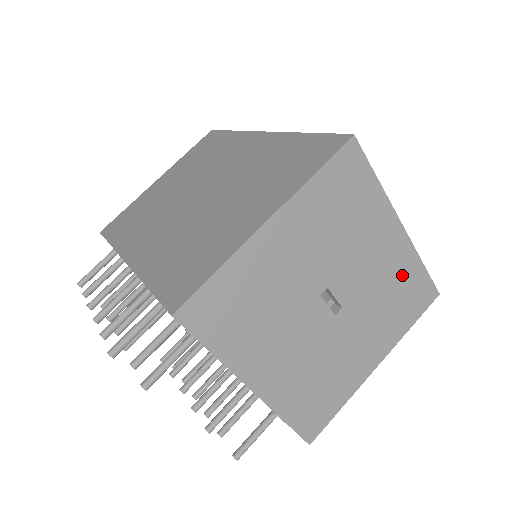
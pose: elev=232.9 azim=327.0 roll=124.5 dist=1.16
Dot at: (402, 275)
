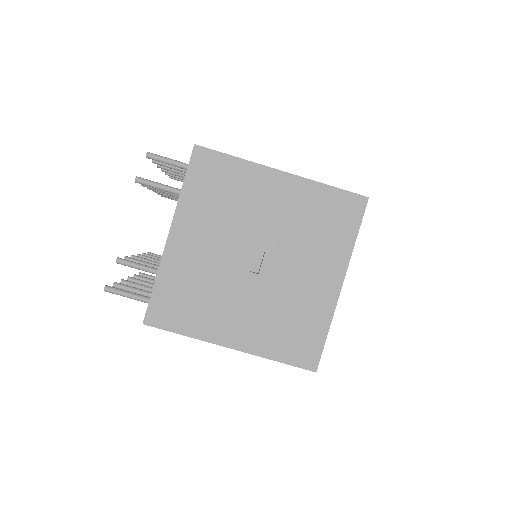
Dot at: (309, 316)
